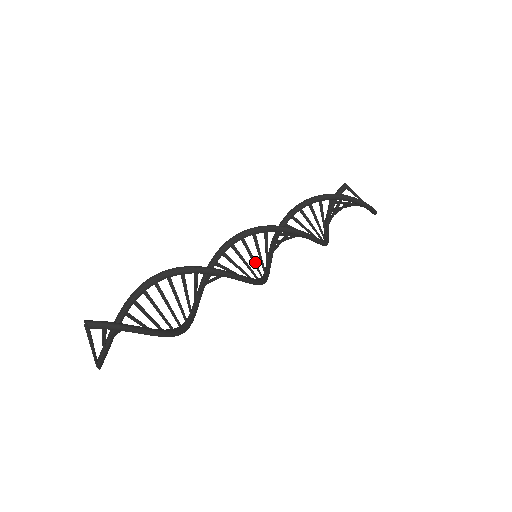
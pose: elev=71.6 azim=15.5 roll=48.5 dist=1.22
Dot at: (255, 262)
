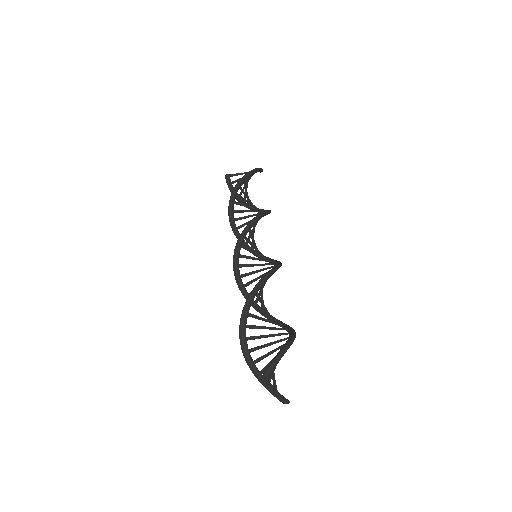
Dot at: (260, 259)
